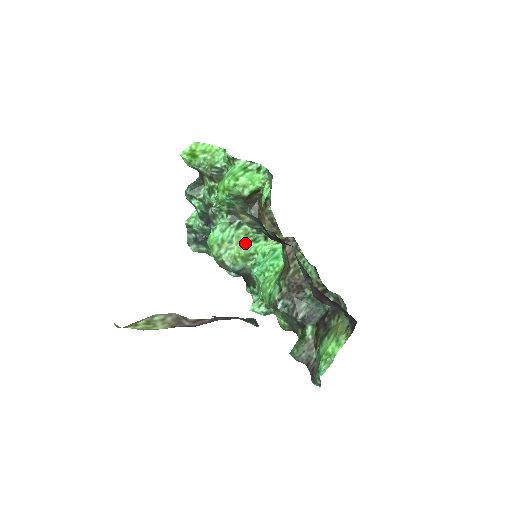
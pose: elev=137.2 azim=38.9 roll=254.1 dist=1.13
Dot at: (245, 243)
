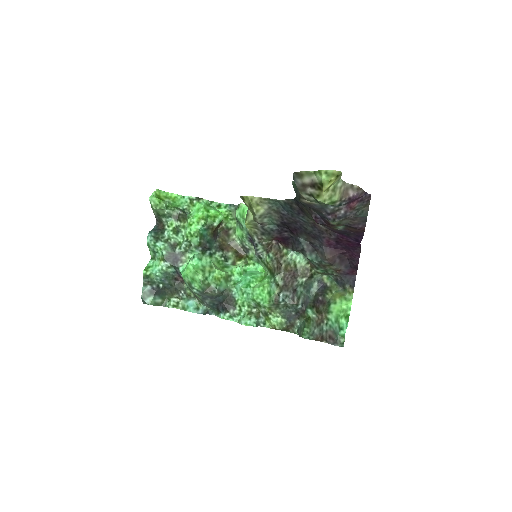
Dot at: (220, 268)
